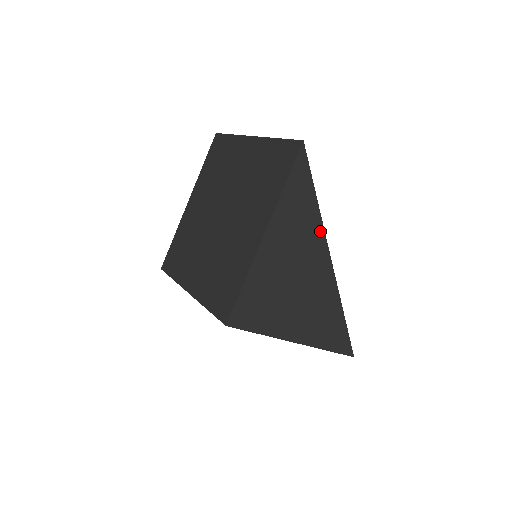
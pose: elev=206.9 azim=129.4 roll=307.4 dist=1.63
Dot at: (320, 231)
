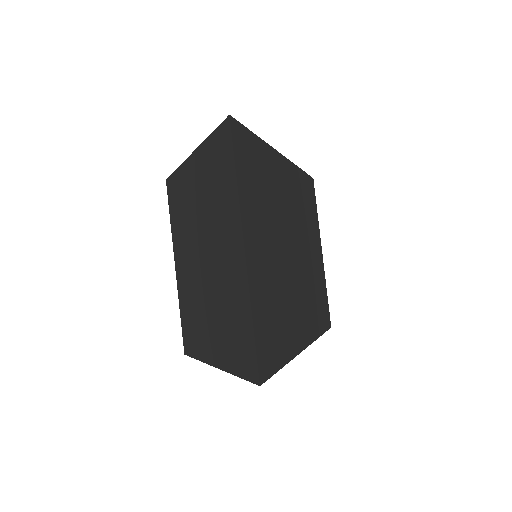
Dot at: occluded
